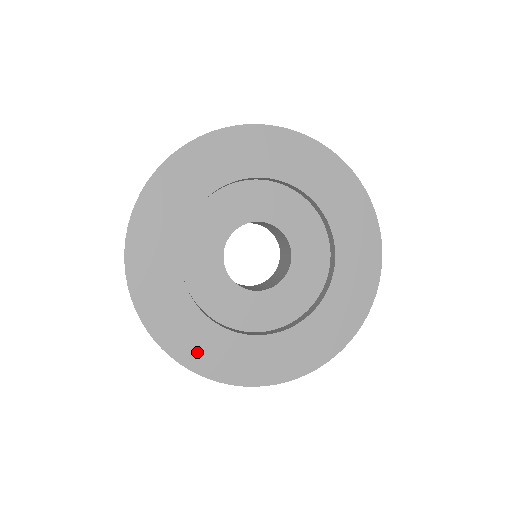
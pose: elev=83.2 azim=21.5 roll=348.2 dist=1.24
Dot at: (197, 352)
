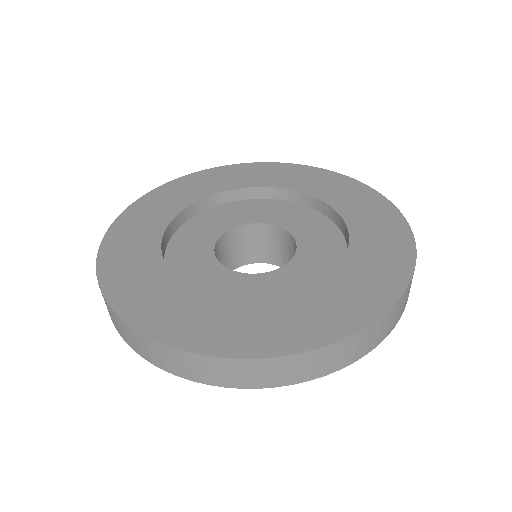
Dot at: (151, 310)
